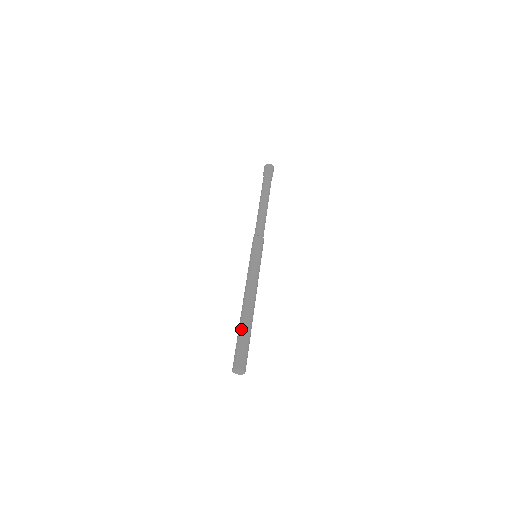
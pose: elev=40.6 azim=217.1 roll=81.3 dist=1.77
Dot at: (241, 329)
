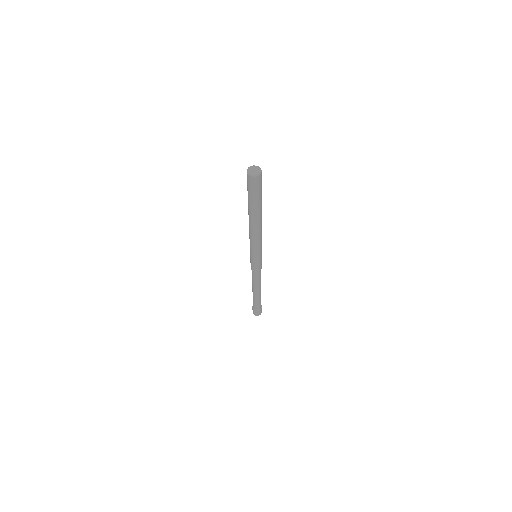
Dot at: occluded
